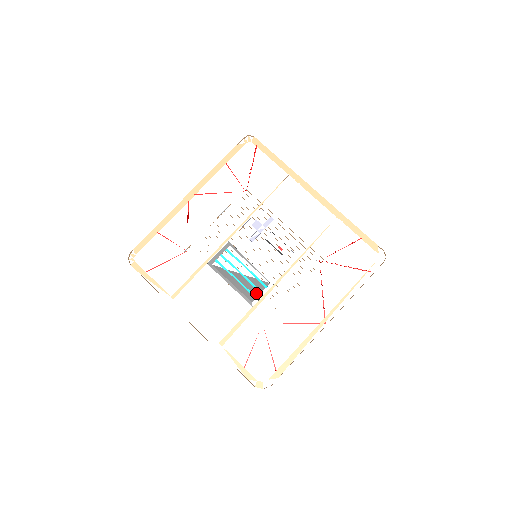
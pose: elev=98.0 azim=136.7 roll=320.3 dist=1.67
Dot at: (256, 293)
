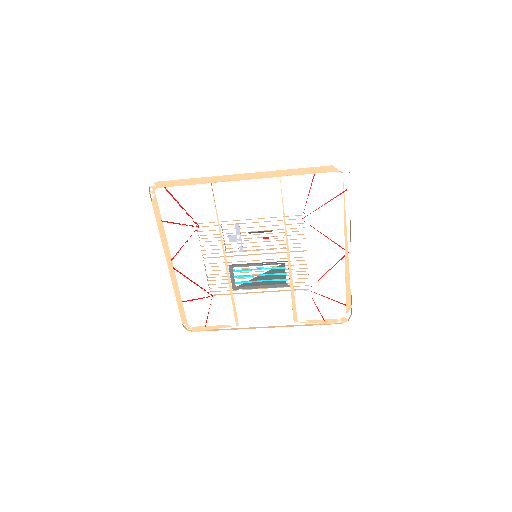
Dot at: (283, 277)
